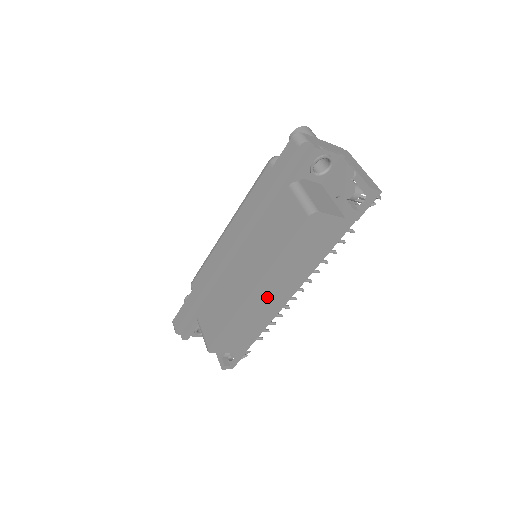
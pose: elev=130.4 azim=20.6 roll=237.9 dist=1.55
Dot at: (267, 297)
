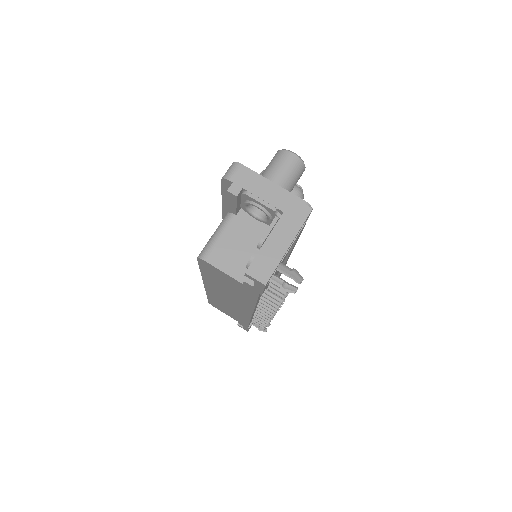
Dot at: (225, 299)
